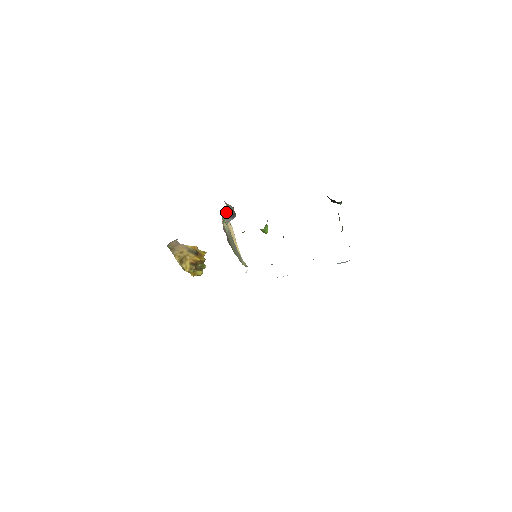
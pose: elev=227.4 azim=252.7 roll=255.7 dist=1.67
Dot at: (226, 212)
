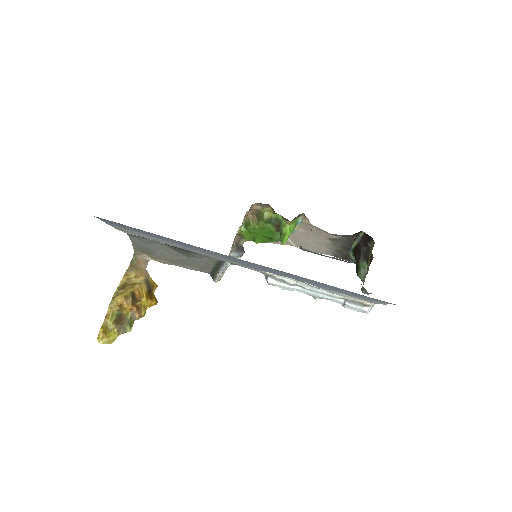
Dot at: occluded
